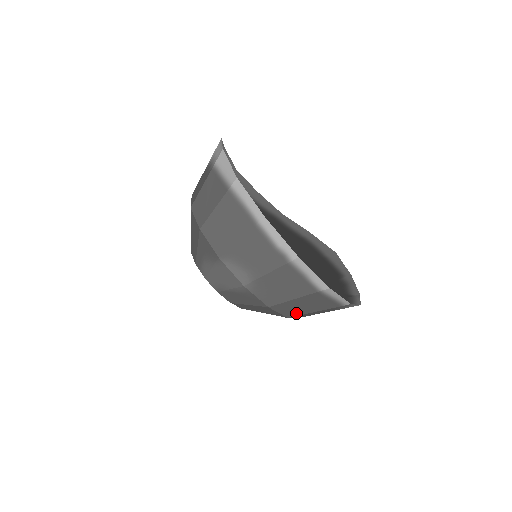
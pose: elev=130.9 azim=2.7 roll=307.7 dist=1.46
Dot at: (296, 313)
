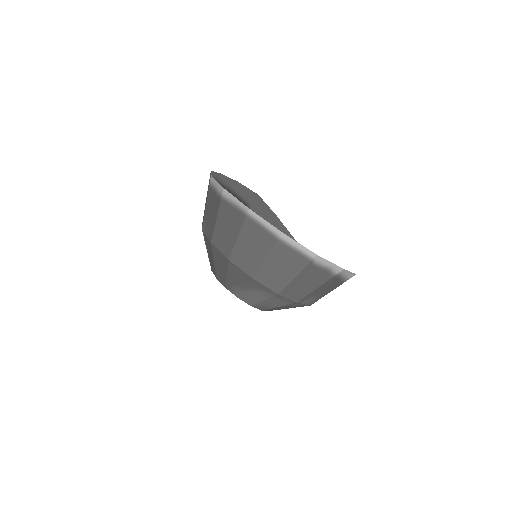
Dot at: (229, 247)
